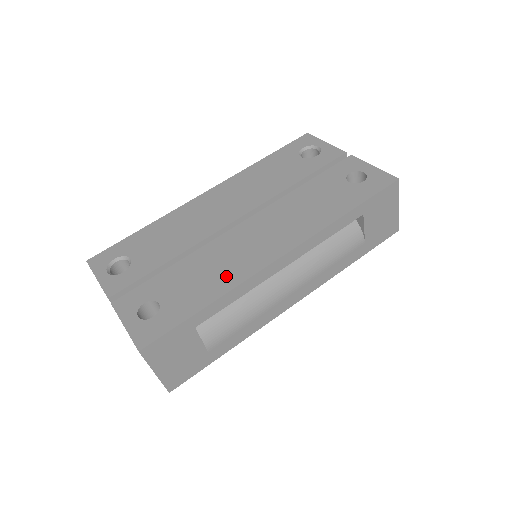
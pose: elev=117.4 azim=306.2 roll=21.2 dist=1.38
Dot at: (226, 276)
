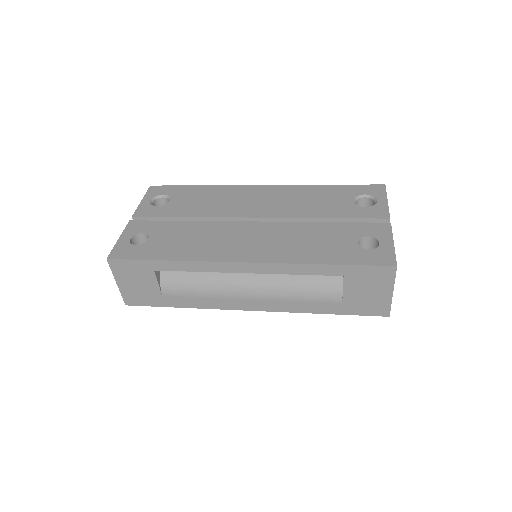
Dot at: (199, 250)
